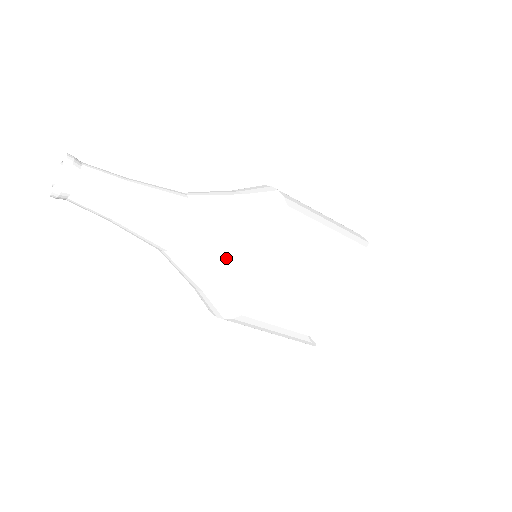
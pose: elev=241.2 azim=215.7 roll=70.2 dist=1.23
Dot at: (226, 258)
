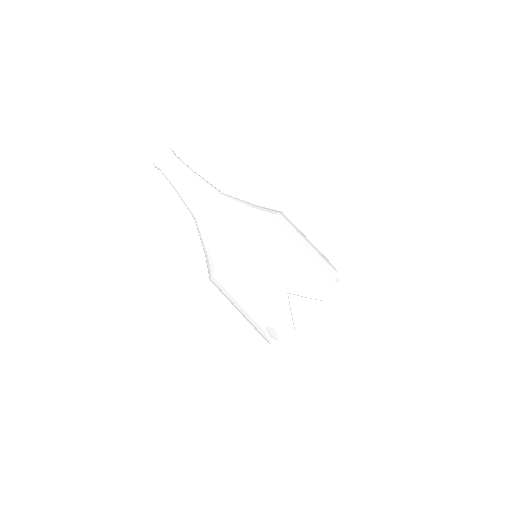
Dot at: (239, 209)
